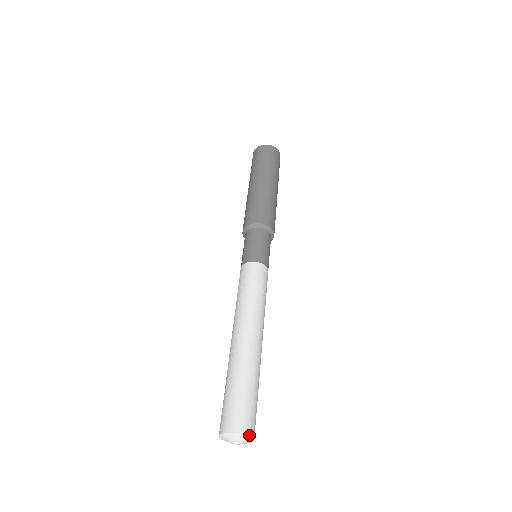
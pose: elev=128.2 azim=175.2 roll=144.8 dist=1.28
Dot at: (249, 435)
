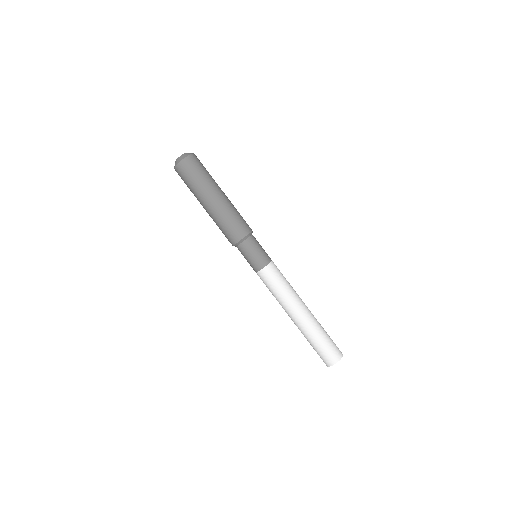
Dot at: occluded
